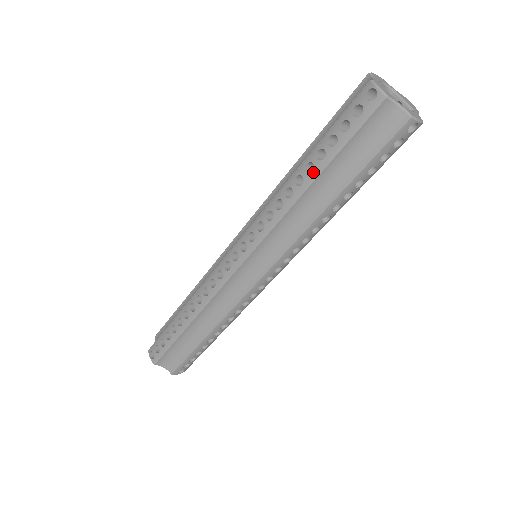
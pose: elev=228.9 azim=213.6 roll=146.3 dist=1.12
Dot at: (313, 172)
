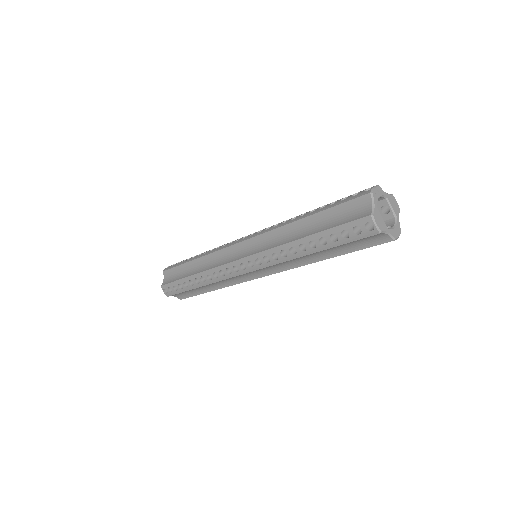
Dot at: (315, 248)
